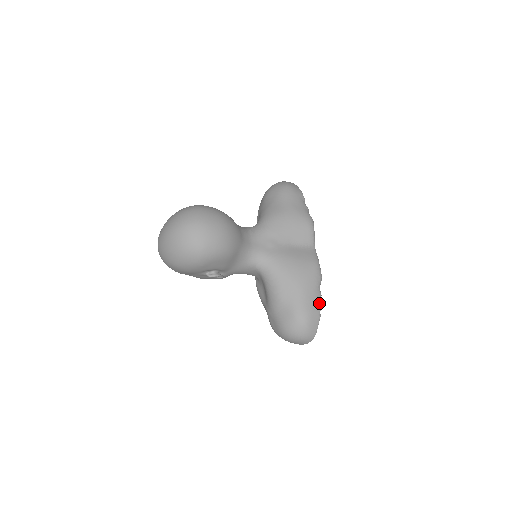
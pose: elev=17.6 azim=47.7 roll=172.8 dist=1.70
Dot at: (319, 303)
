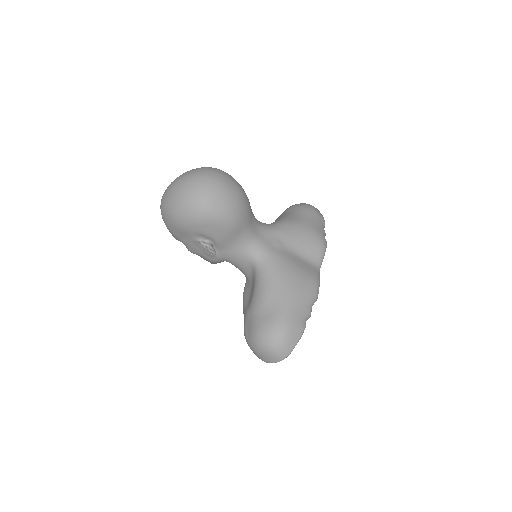
Dot at: occluded
